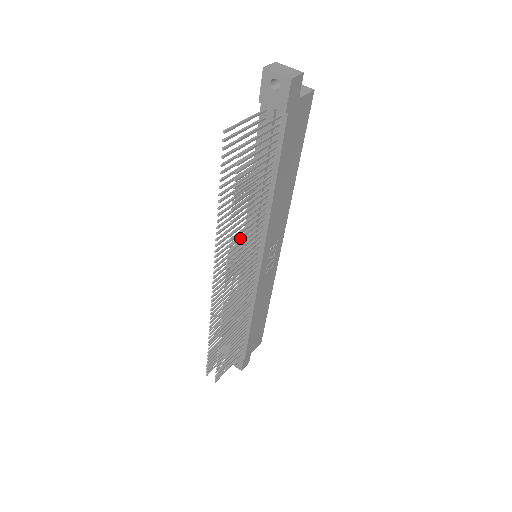
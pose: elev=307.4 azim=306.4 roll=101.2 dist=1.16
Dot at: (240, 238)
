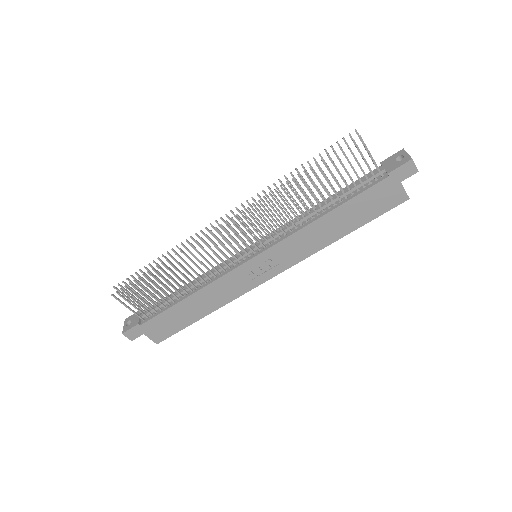
Dot at: occluded
